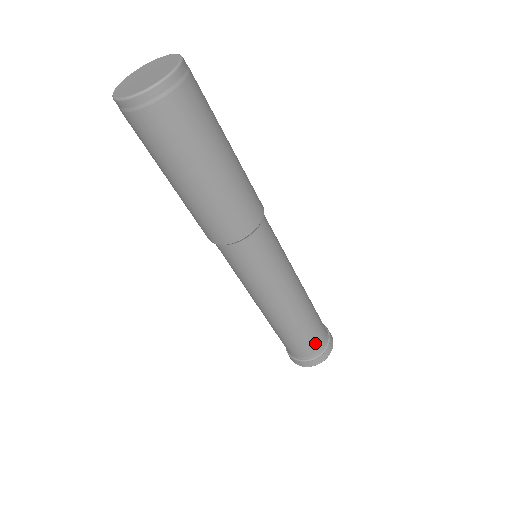
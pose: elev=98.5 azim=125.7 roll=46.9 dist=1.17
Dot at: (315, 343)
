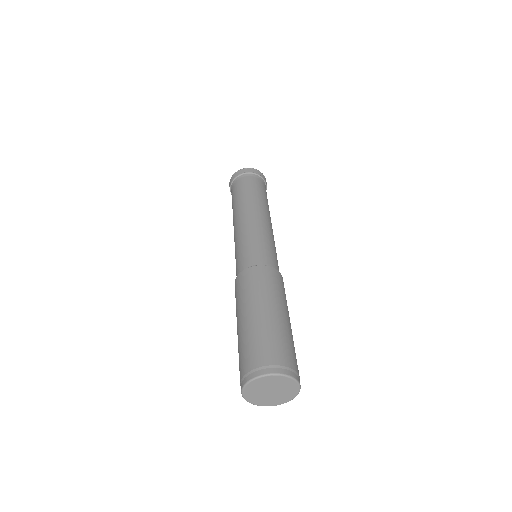
Dot at: occluded
